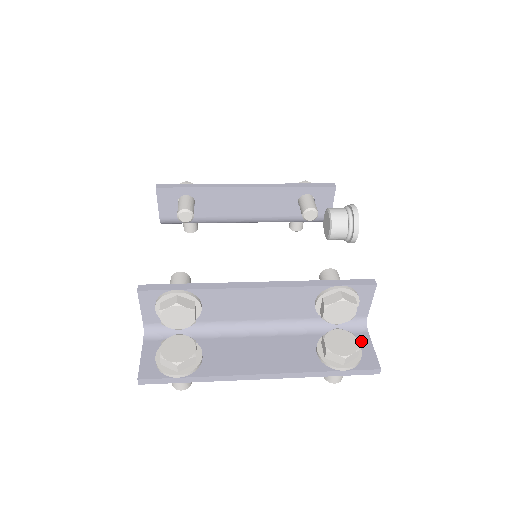
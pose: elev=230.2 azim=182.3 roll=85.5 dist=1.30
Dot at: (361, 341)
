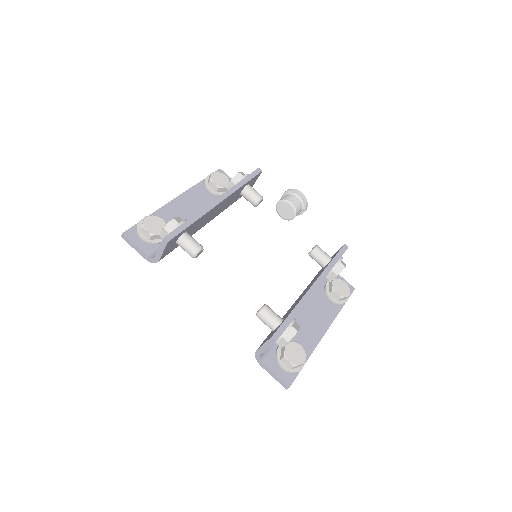
Dot at: (337, 278)
